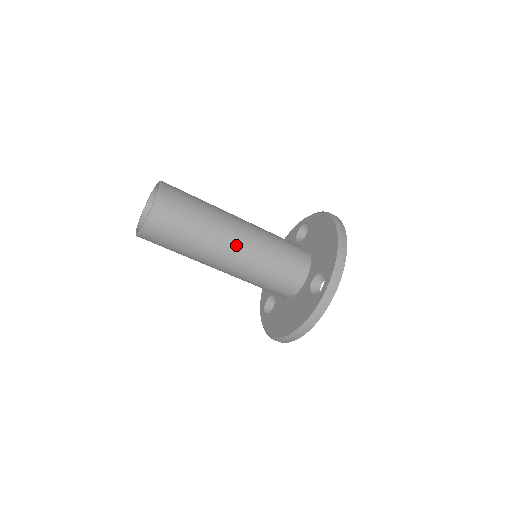
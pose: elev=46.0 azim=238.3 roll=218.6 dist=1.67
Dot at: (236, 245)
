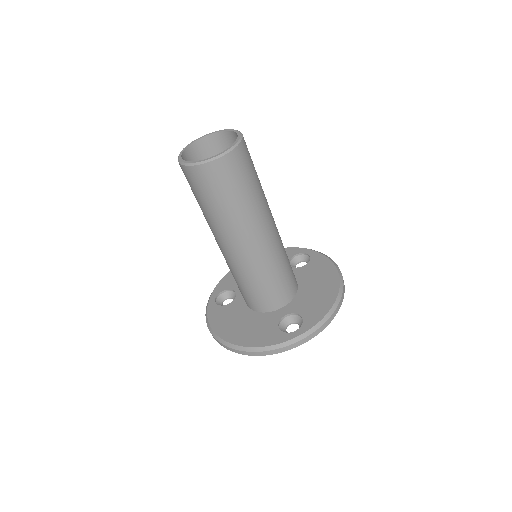
Dot at: (256, 241)
